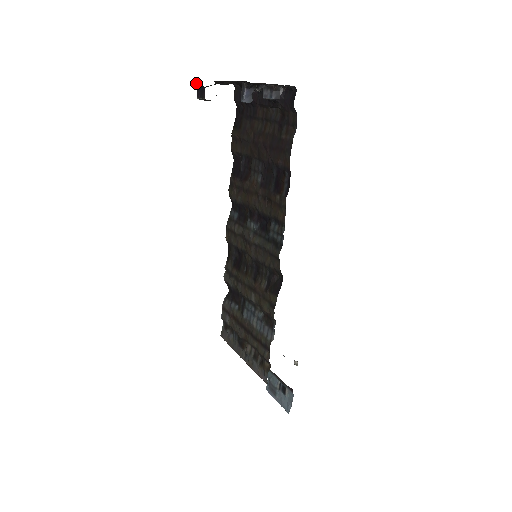
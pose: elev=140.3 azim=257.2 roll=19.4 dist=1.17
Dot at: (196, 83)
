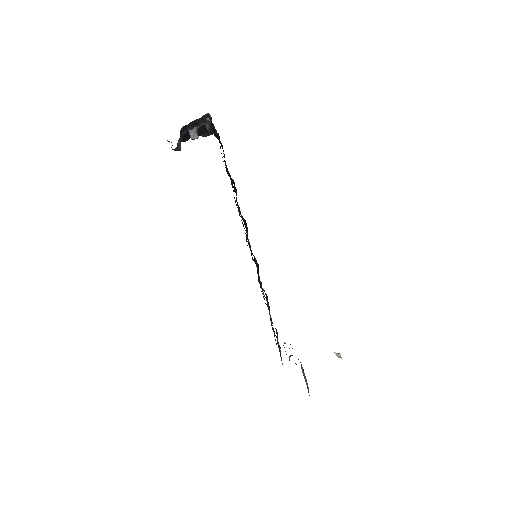
Dot at: (168, 141)
